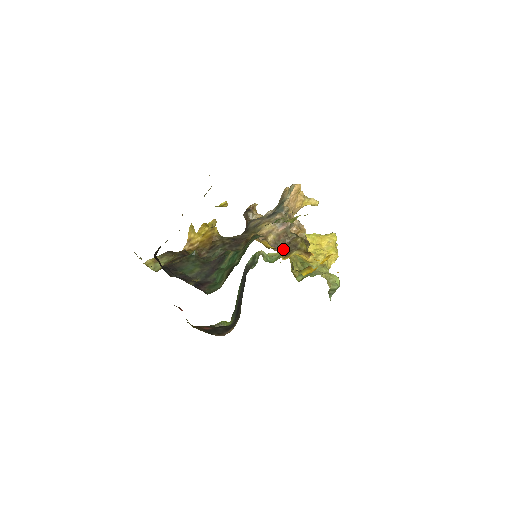
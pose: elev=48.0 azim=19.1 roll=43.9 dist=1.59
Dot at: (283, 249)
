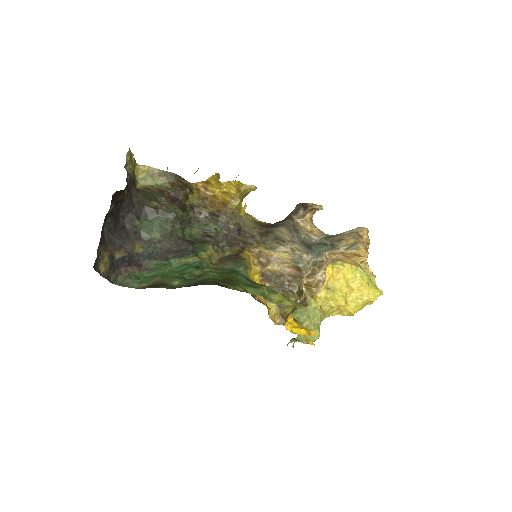
Dot at: occluded
